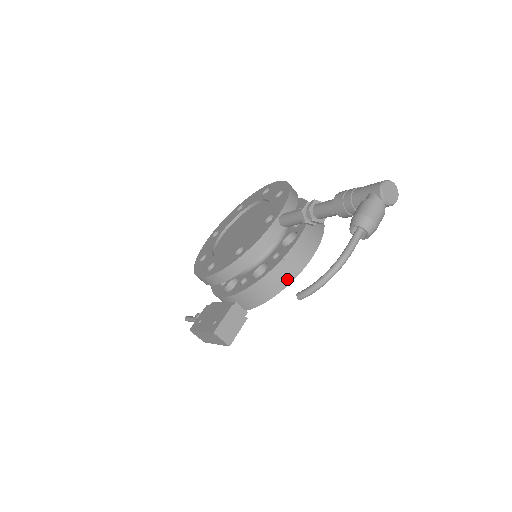
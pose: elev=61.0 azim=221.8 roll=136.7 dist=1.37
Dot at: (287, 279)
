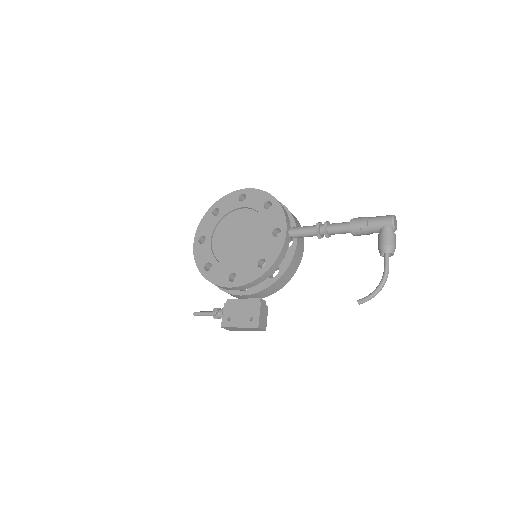
Dot at: (294, 272)
